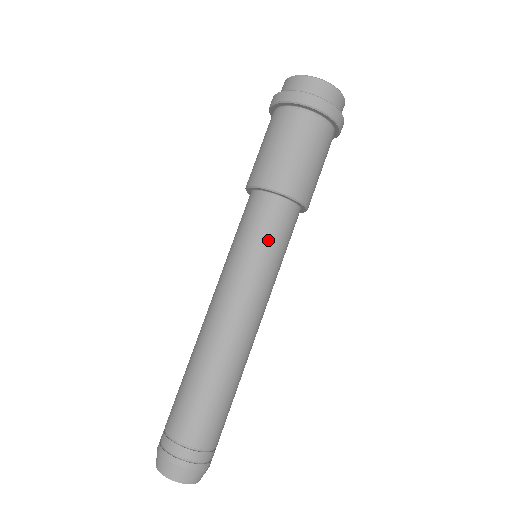
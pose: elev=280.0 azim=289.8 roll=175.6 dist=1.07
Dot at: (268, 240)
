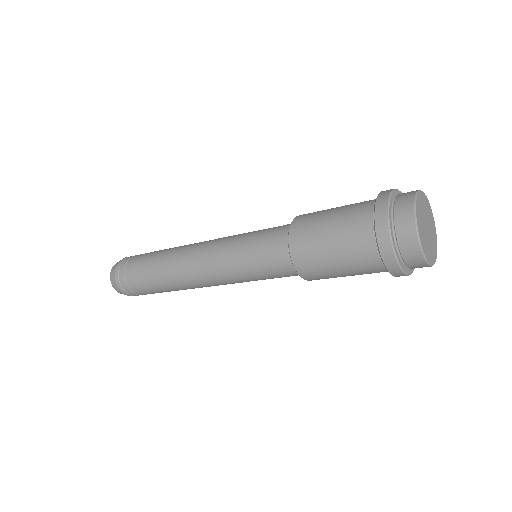
Dot at: (258, 267)
